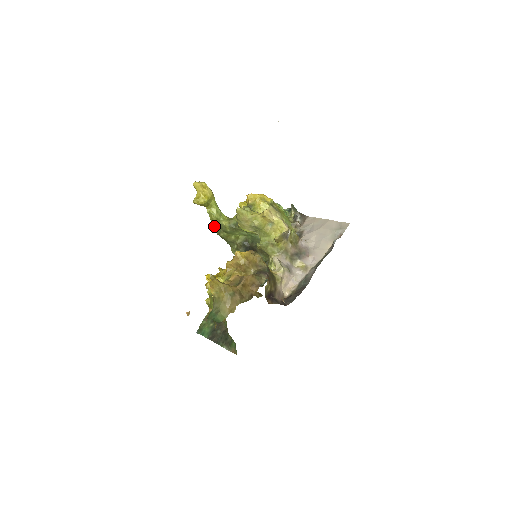
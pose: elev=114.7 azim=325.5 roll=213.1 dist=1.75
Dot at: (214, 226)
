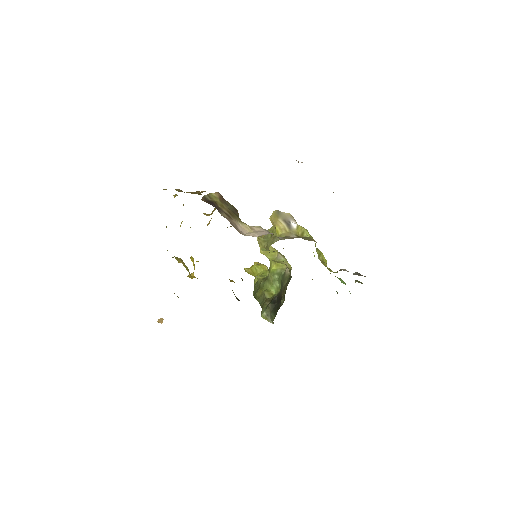
Dot at: (254, 289)
